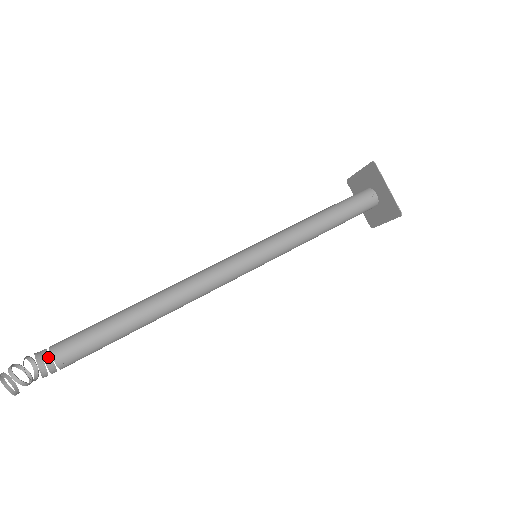
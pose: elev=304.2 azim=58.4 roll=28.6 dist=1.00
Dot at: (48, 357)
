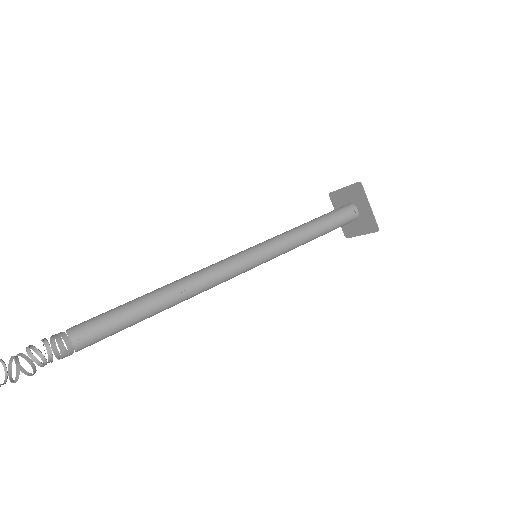
Dot at: (67, 340)
